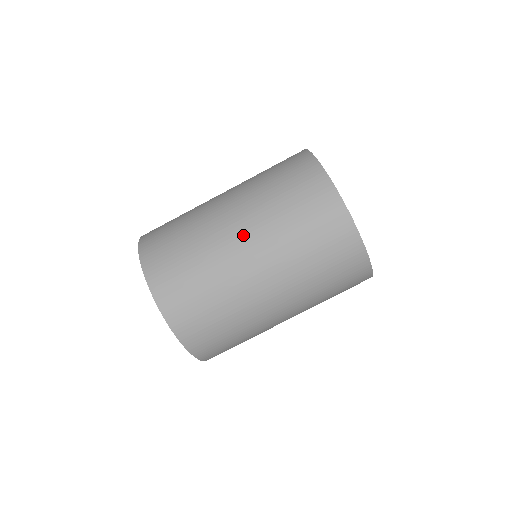
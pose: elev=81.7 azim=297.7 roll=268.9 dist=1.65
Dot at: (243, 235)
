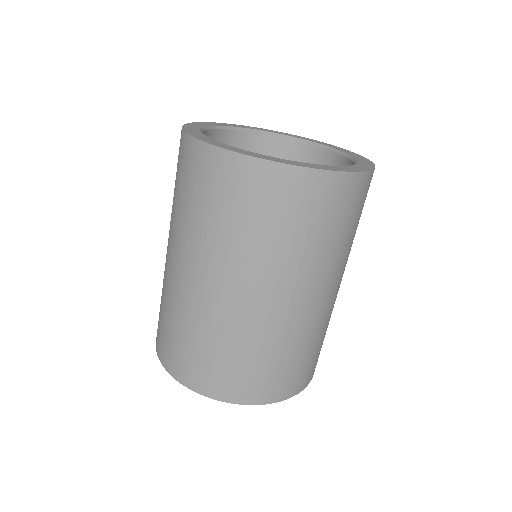
Dot at: (300, 297)
